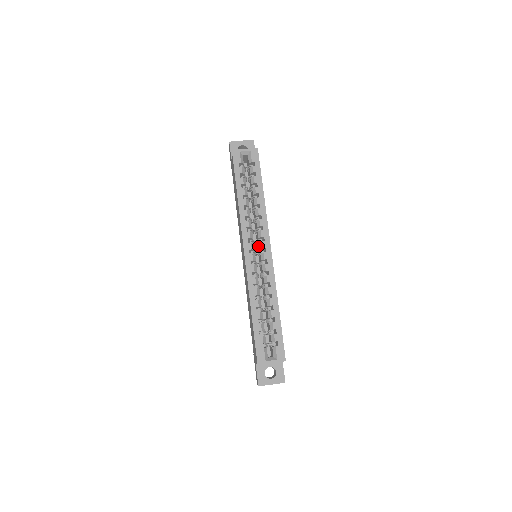
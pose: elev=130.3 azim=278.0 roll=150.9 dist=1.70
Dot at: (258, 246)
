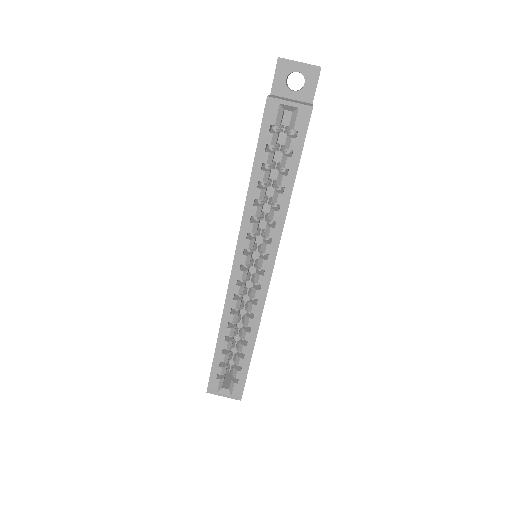
Dot at: occluded
